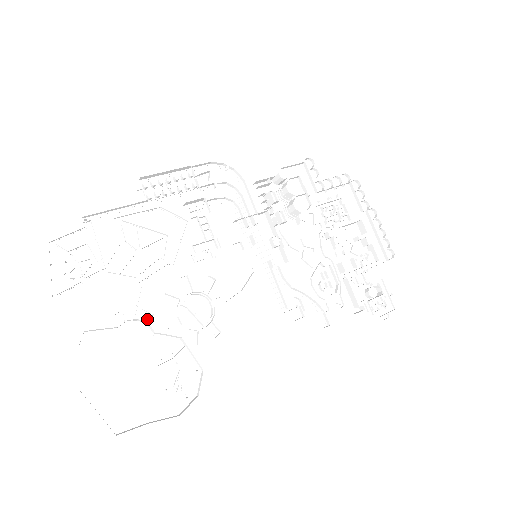
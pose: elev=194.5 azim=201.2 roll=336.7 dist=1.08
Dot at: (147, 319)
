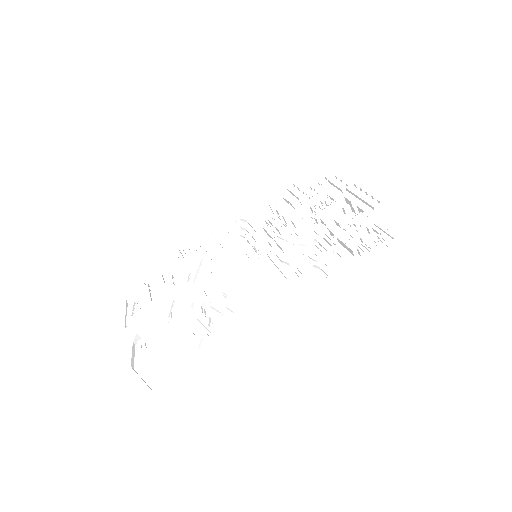
Dot at: (175, 316)
